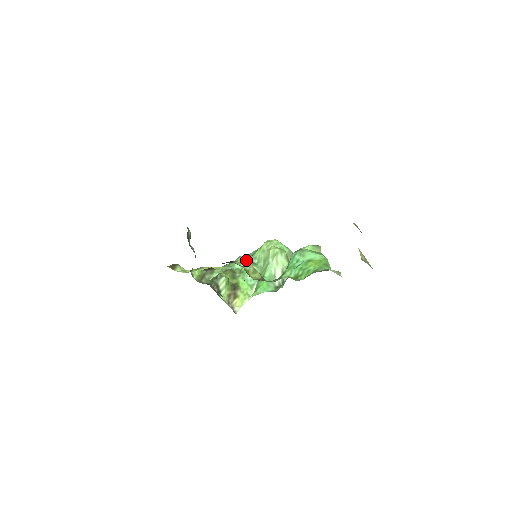
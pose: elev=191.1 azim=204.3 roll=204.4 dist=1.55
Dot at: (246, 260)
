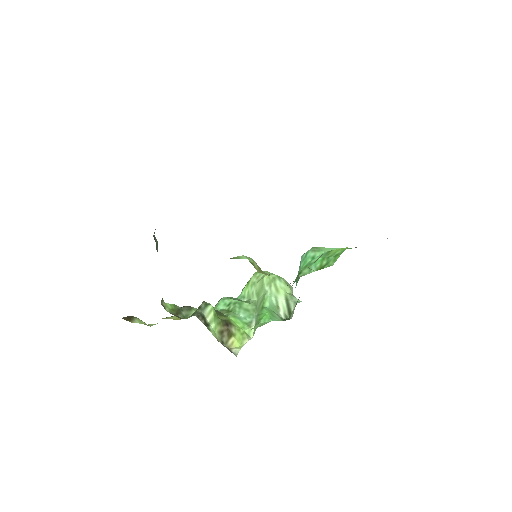
Dot at: (232, 299)
